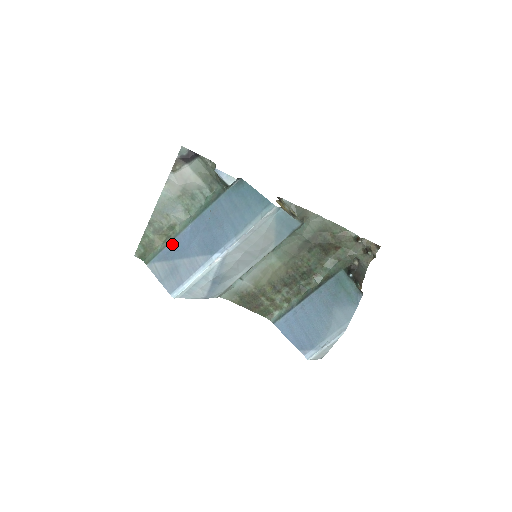
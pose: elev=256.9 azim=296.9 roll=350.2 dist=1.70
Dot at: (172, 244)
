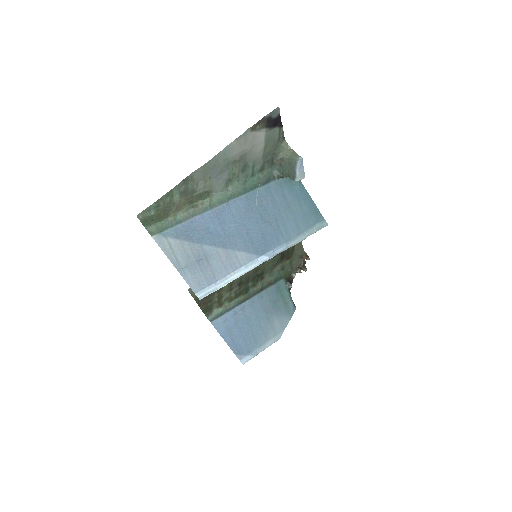
Dot at: (199, 219)
